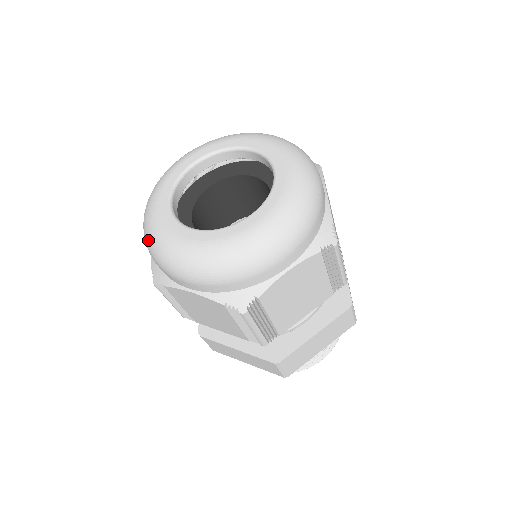
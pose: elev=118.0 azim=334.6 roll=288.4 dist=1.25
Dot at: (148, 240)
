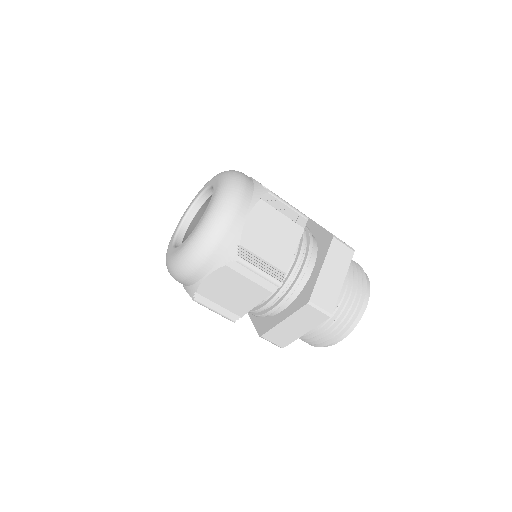
Dot at: occluded
